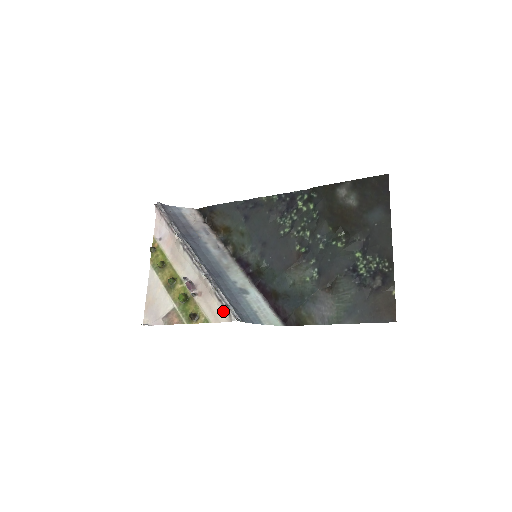
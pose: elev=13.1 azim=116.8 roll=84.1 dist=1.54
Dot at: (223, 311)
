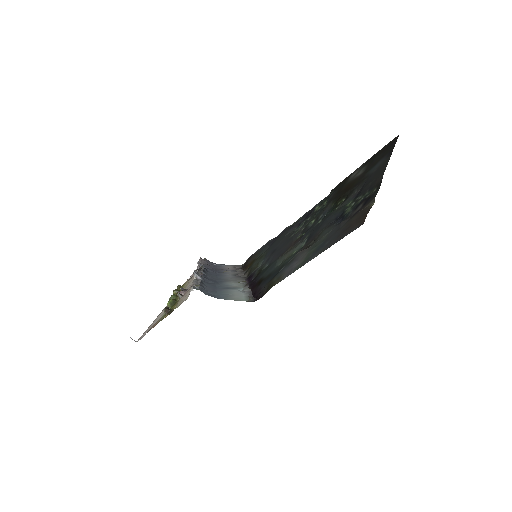
Dot at: occluded
